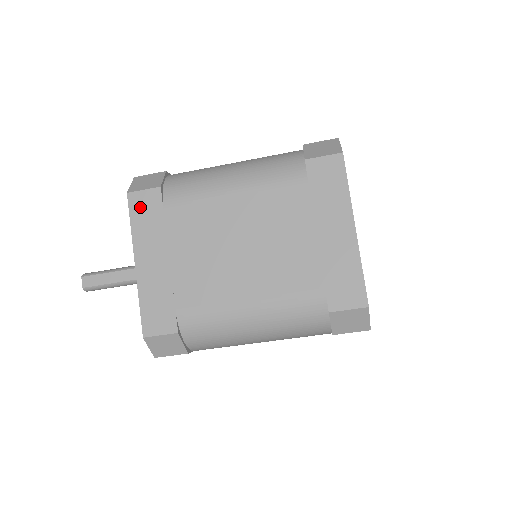
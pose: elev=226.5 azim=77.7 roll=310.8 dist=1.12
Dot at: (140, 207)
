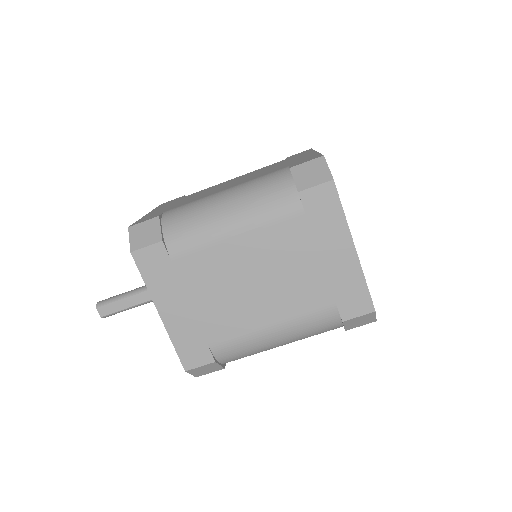
Dot at: (148, 263)
